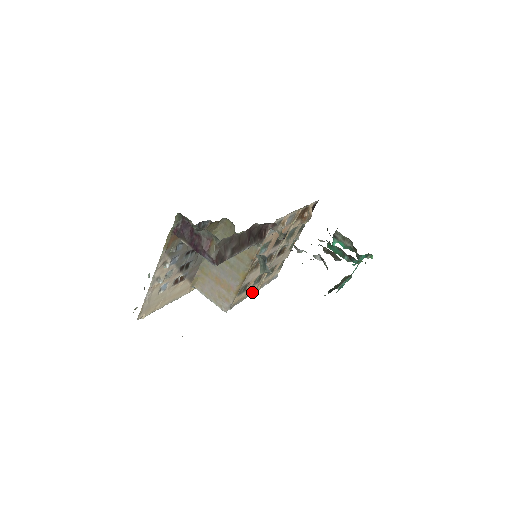
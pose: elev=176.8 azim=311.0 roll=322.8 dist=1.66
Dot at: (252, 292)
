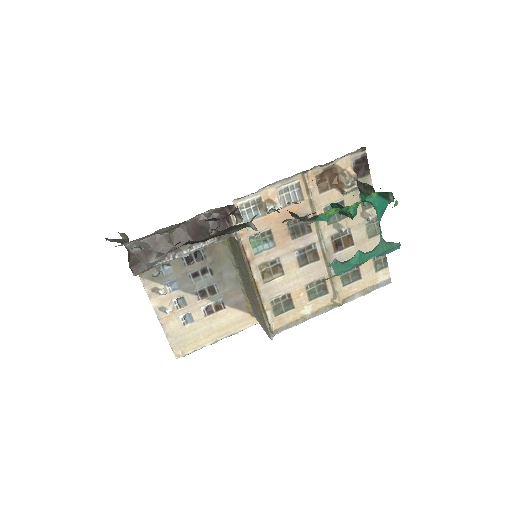
Dot at: (325, 309)
